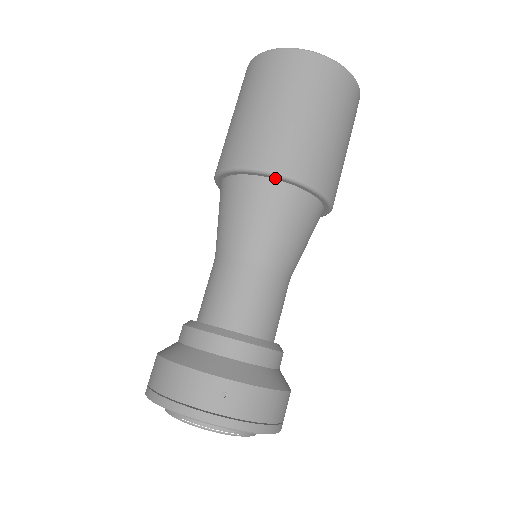
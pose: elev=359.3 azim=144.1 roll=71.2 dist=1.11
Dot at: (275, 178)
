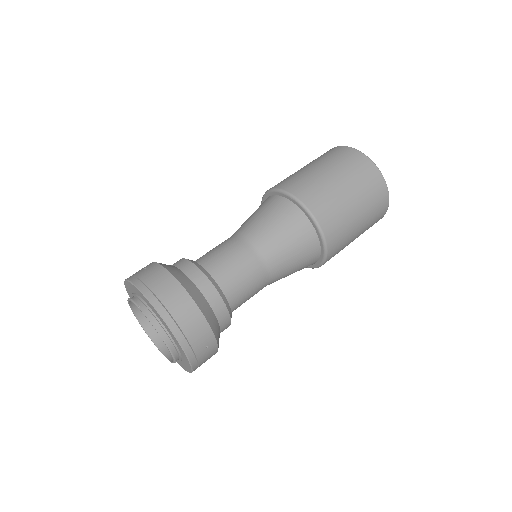
Dot at: (270, 195)
